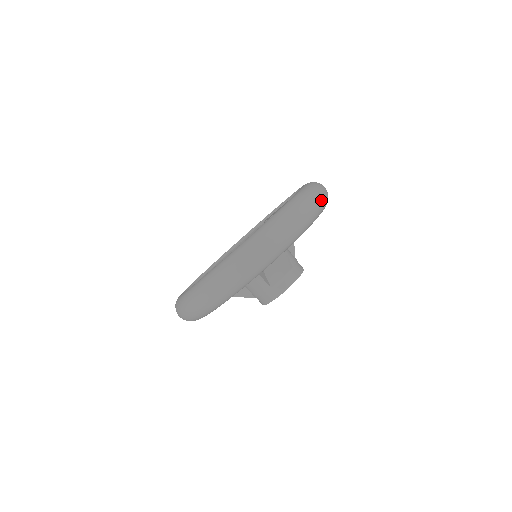
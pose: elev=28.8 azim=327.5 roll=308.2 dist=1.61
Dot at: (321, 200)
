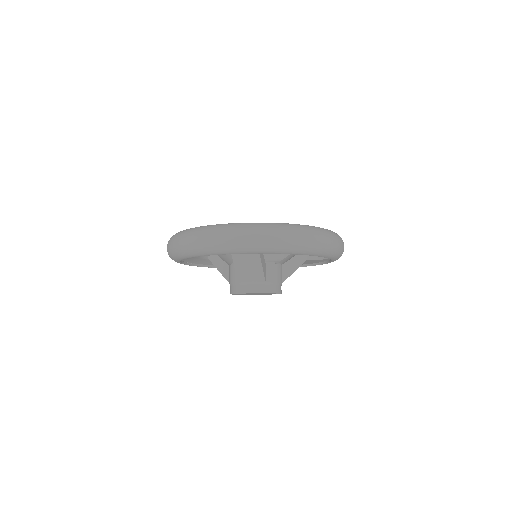
Dot at: (308, 242)
